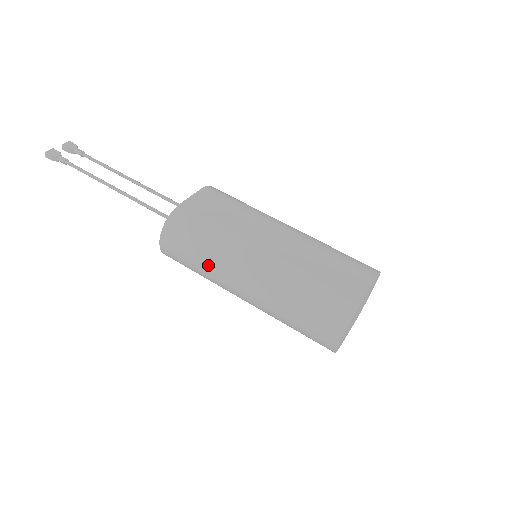
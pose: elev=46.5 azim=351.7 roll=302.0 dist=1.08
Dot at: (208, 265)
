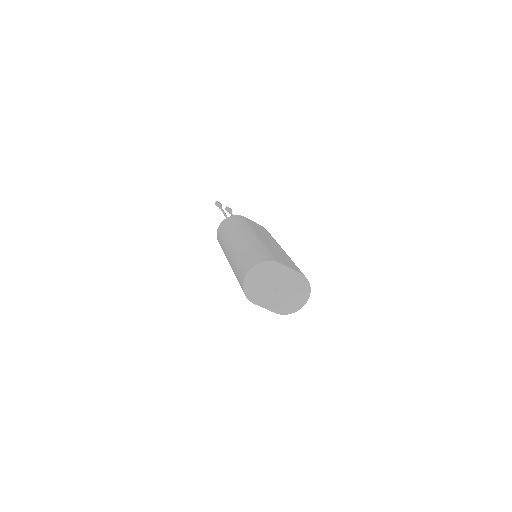
Dot at: (228, 233)
